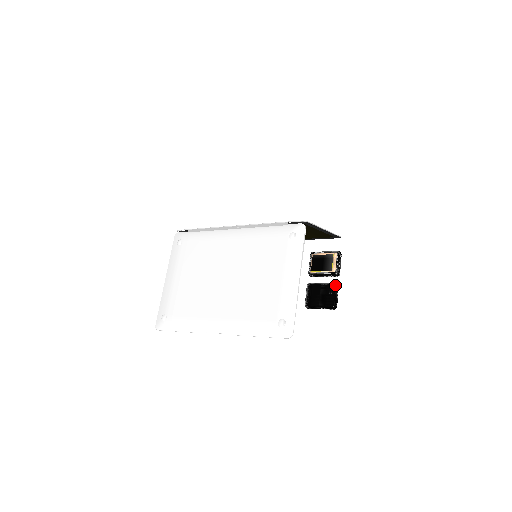
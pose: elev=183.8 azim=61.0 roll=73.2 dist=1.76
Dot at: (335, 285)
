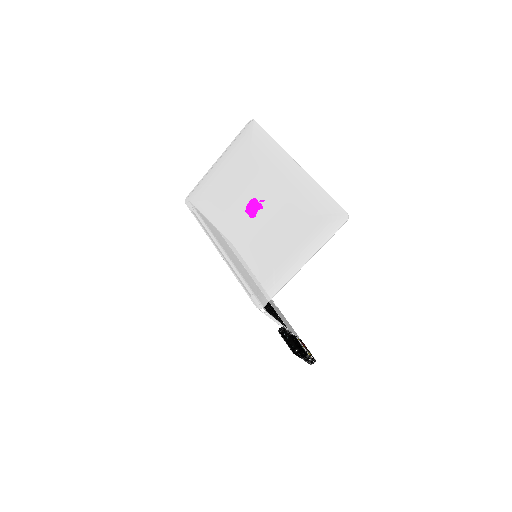
Dot at: occluded
